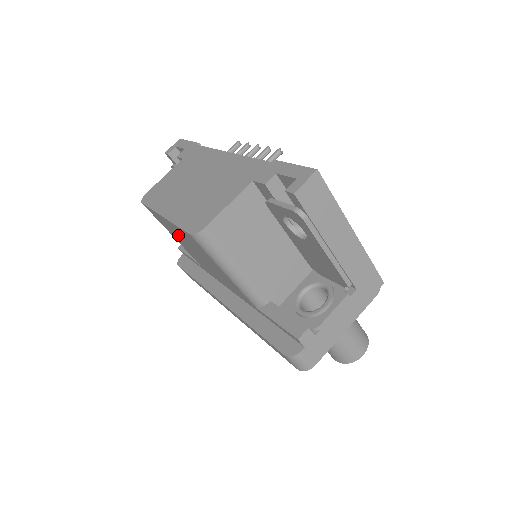
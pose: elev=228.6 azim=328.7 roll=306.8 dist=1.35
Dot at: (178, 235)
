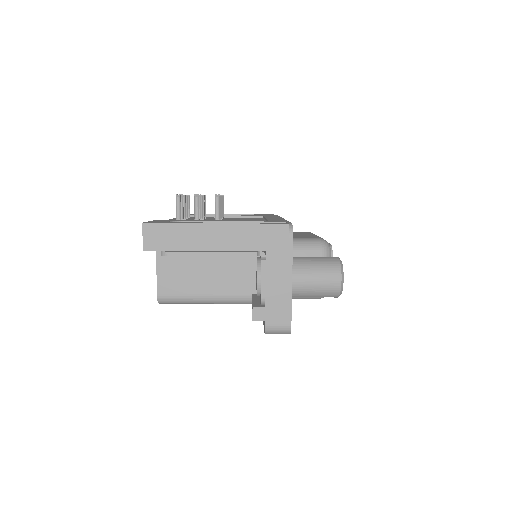
Dot at: occluded
